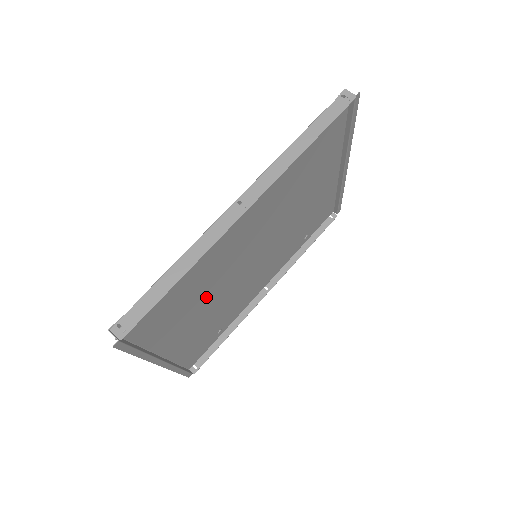
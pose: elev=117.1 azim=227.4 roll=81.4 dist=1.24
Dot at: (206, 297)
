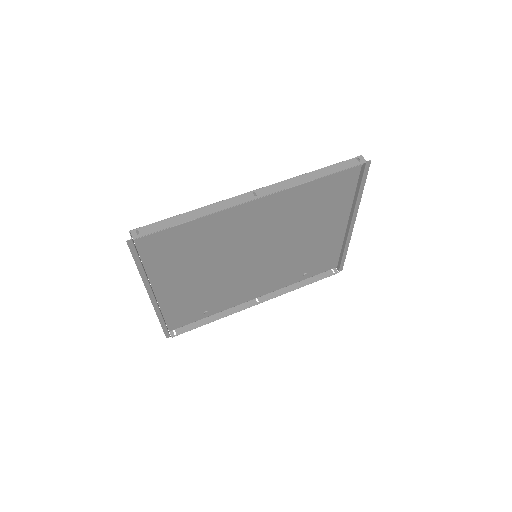
Dot at: (205, 262)
